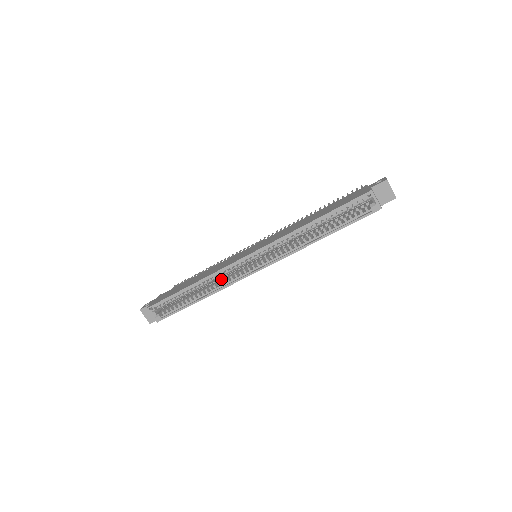
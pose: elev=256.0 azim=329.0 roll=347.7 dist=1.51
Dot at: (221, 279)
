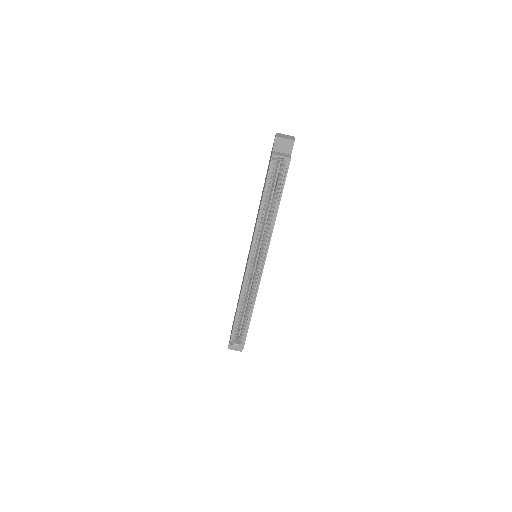
Dot at: occluded
